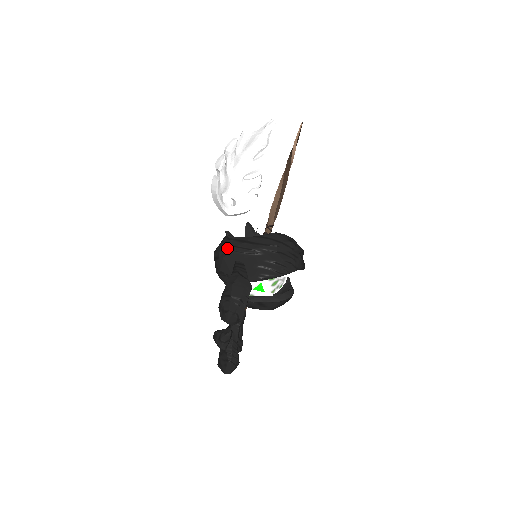
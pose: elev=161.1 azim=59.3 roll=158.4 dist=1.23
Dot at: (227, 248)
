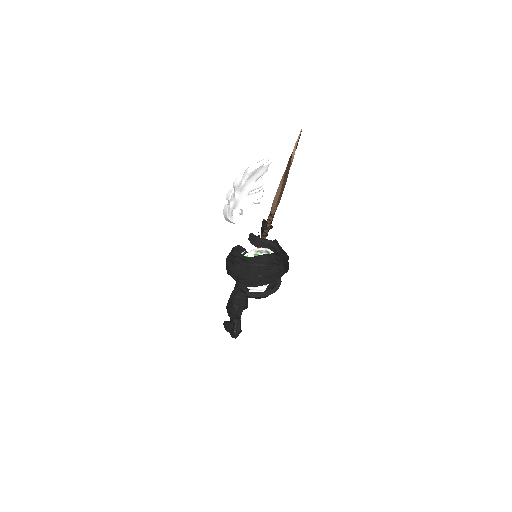
Dot at: (233, 263)
